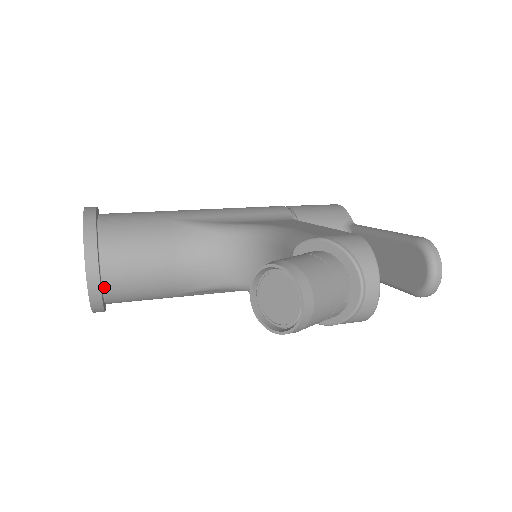
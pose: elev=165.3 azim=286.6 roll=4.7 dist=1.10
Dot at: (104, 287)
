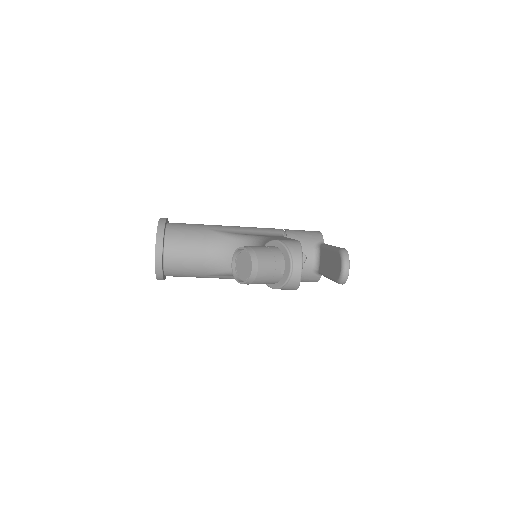
Dot at: (164, 263)
